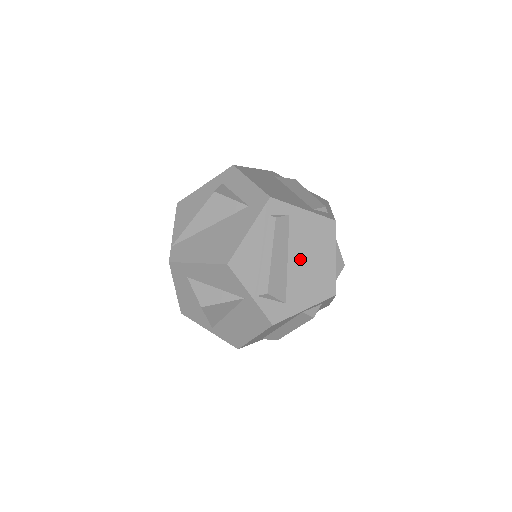
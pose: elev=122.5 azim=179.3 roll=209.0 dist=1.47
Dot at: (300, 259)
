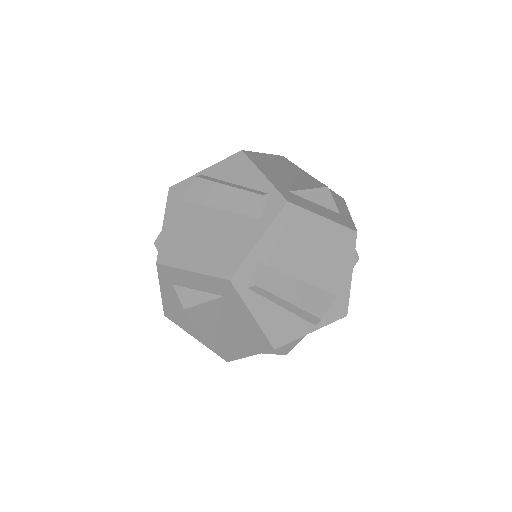
Dot at: (305, 264)
